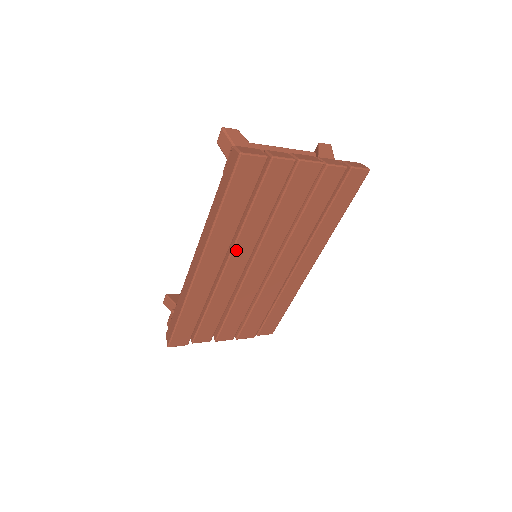
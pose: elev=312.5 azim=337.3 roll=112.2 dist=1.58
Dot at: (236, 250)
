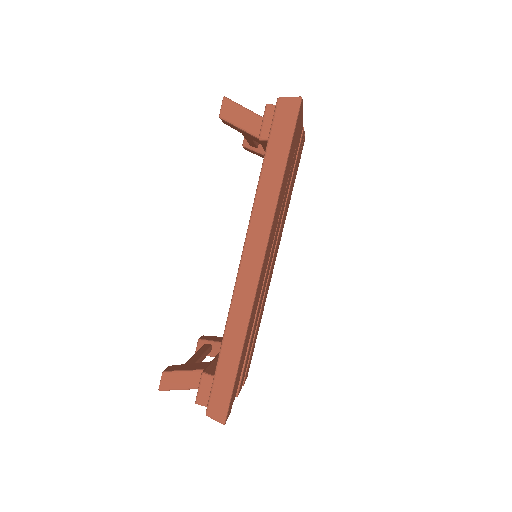
Dot at: occluded
